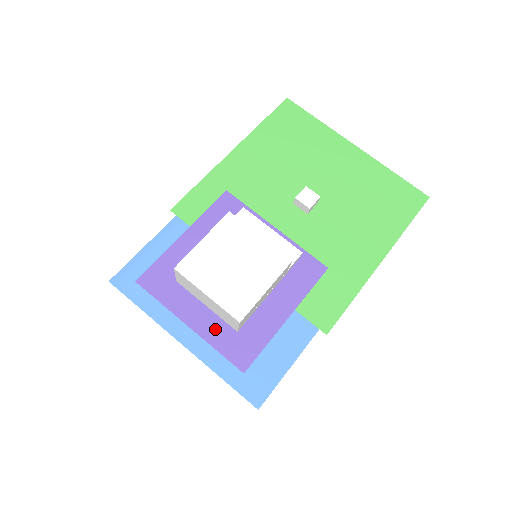
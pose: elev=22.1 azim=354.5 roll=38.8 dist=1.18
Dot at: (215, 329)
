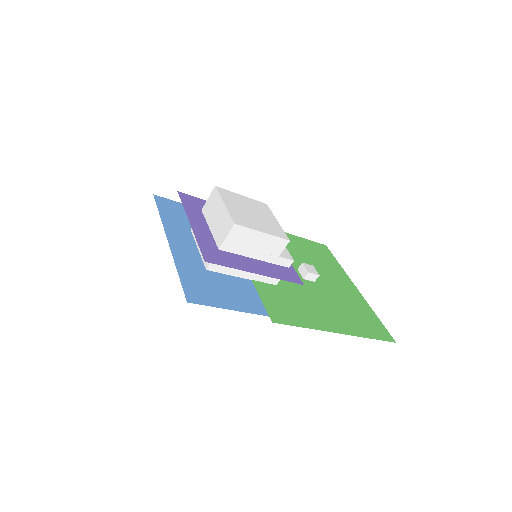
Dot at: (205, 237)
